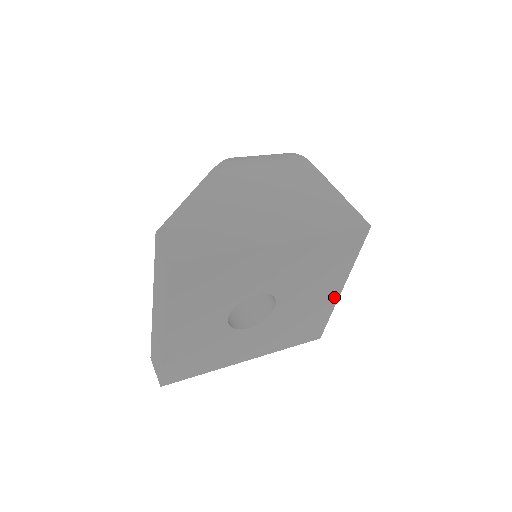
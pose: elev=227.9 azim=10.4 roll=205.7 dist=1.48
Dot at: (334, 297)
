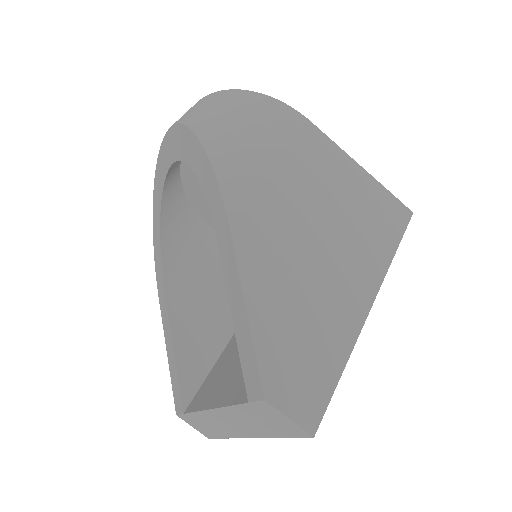
Dot at: occluded
